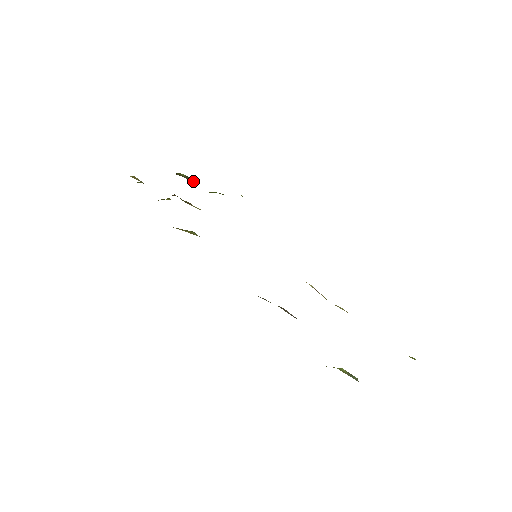
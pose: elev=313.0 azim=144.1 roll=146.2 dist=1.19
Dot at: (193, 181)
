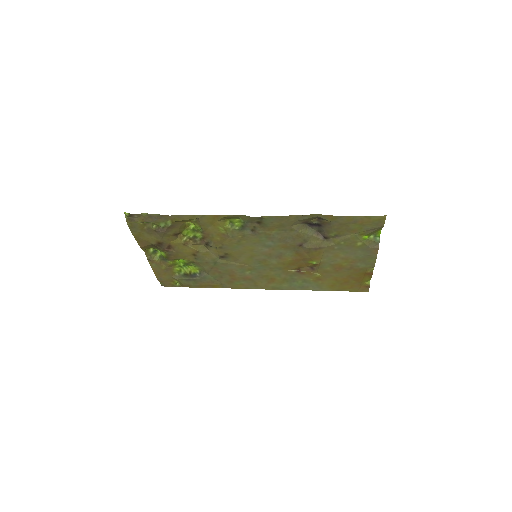
Dot at: (156, 258)
